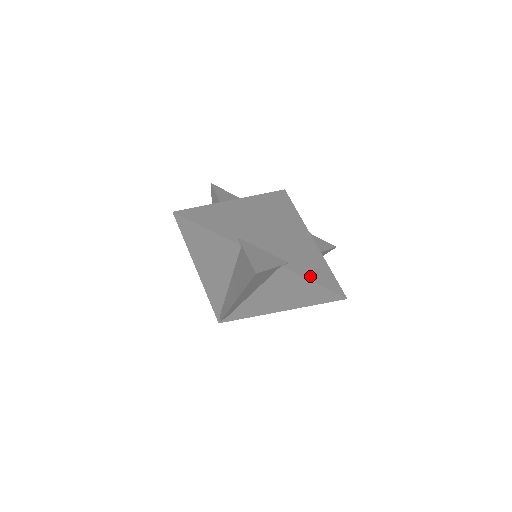
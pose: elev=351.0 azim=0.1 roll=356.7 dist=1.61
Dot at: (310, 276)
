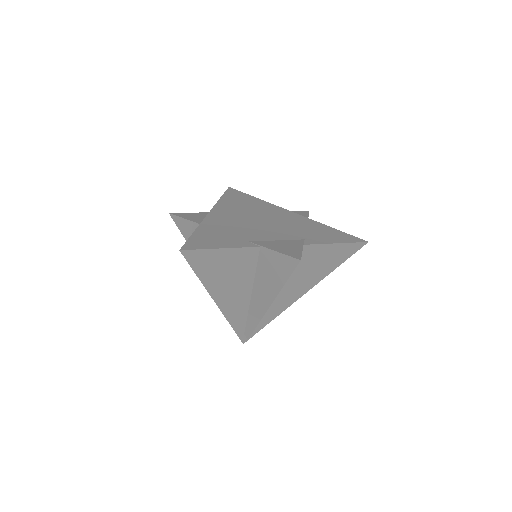
Dot at: (328, 240)
